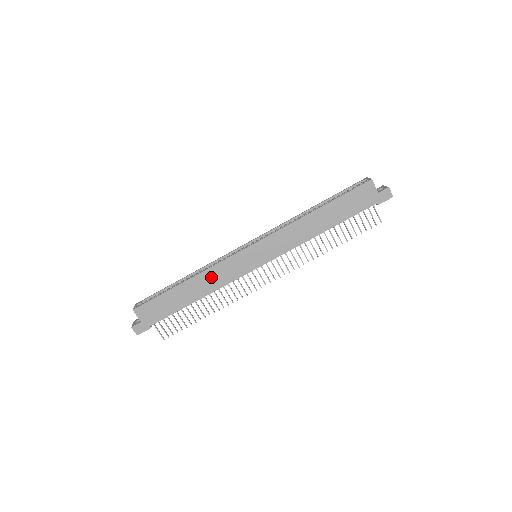
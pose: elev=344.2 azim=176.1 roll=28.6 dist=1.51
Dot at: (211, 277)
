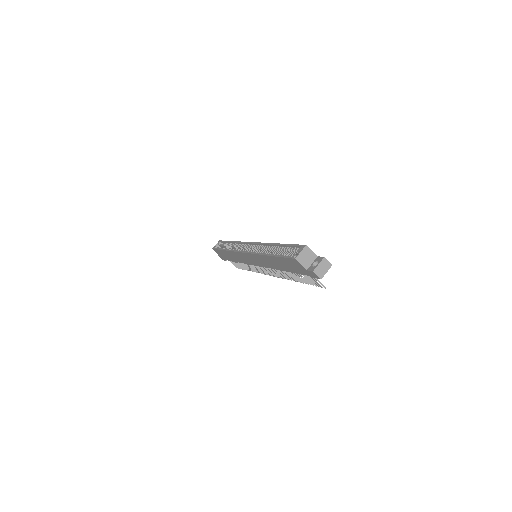
Dot at: (236, 256)
